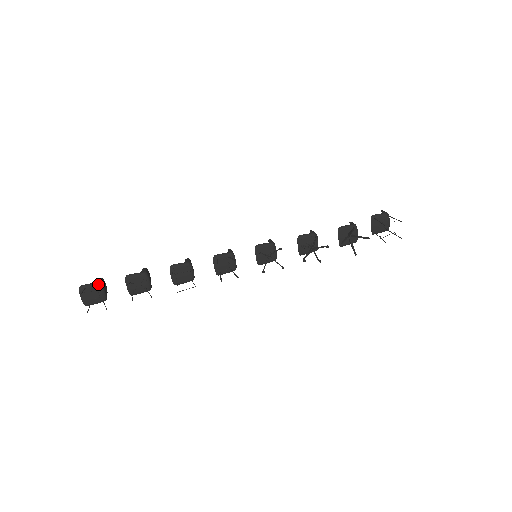
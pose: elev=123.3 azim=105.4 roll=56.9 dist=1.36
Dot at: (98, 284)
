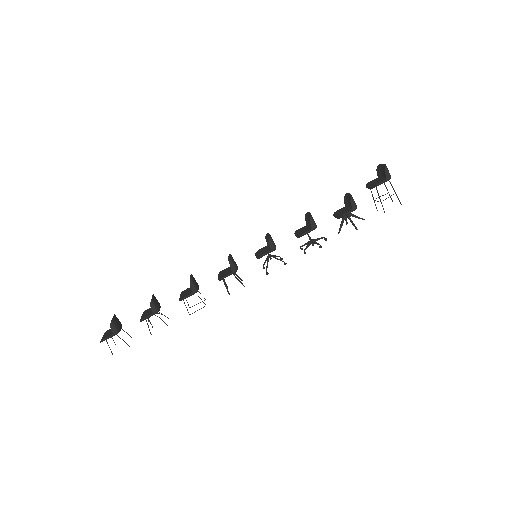
Dot at: occluded
